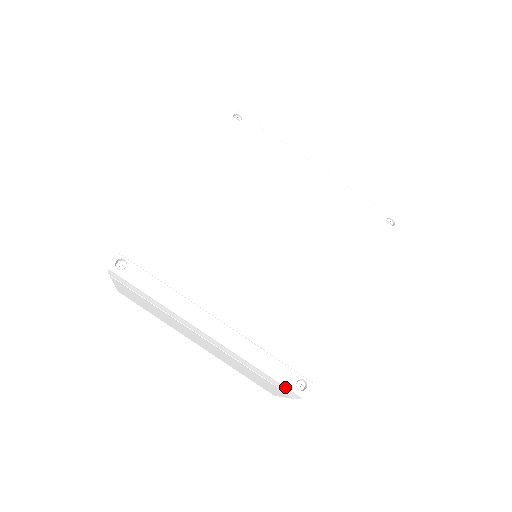
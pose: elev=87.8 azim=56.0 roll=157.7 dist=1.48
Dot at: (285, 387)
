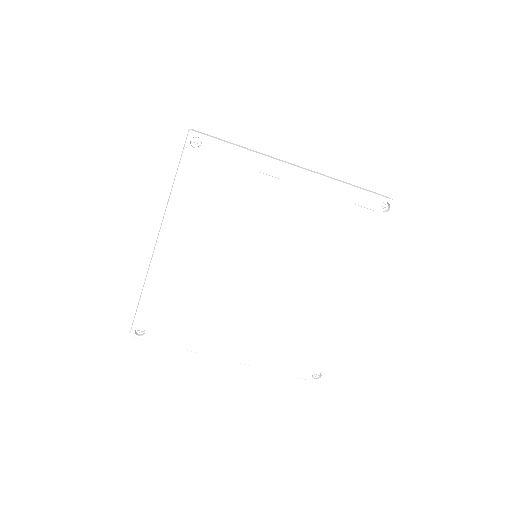
Dot at: (304, 378)
